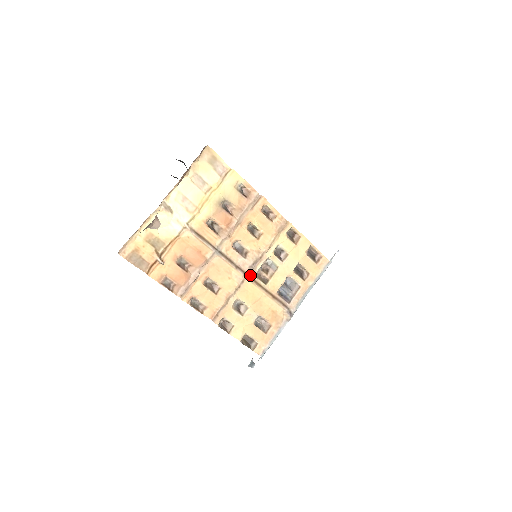
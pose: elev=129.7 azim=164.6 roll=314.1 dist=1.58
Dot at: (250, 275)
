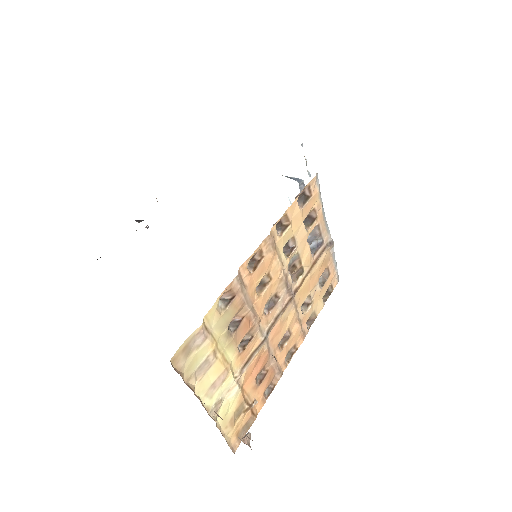
Dot at: (293, 293)
